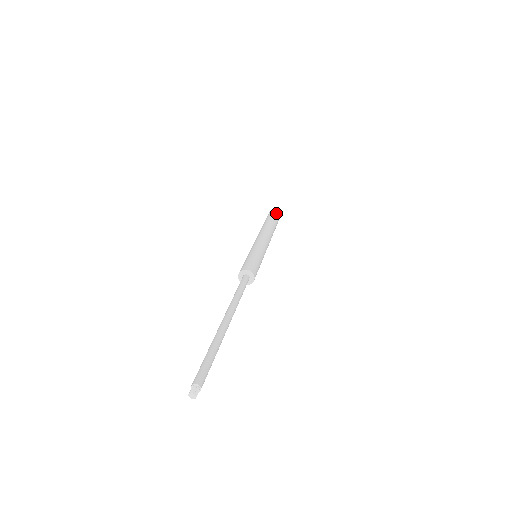
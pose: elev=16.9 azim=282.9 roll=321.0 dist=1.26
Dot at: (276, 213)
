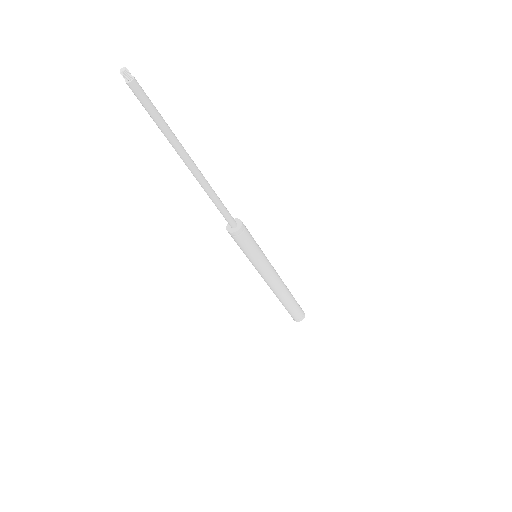
Dot at: occluded
